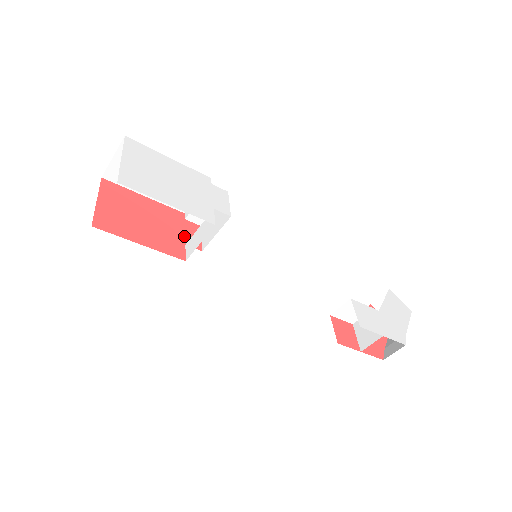
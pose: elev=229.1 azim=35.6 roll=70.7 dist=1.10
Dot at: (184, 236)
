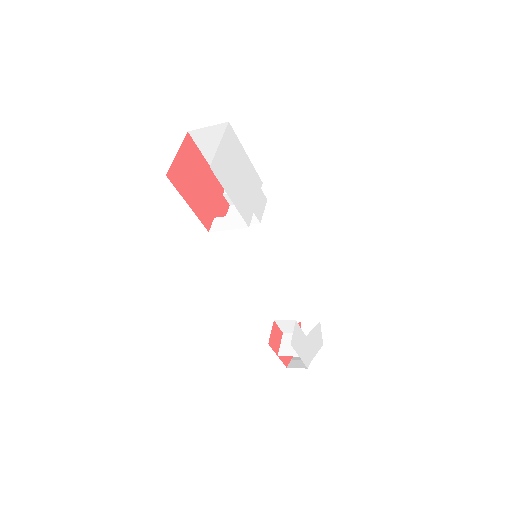
Dot at: (216, 210)
